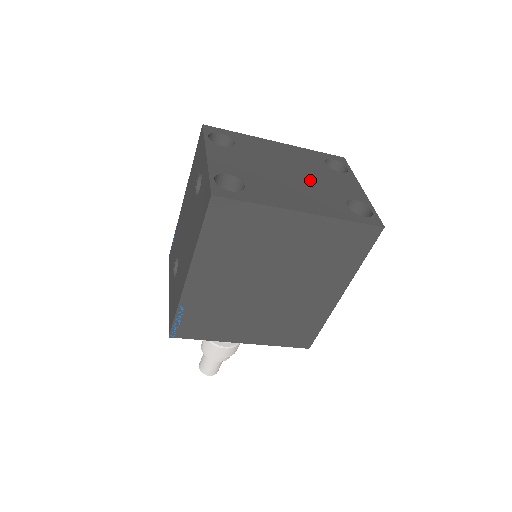
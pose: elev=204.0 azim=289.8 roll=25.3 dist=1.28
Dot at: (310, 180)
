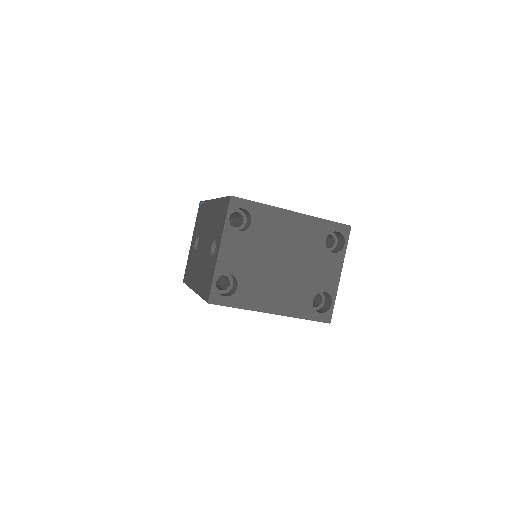
Dot at: (298, 270)
